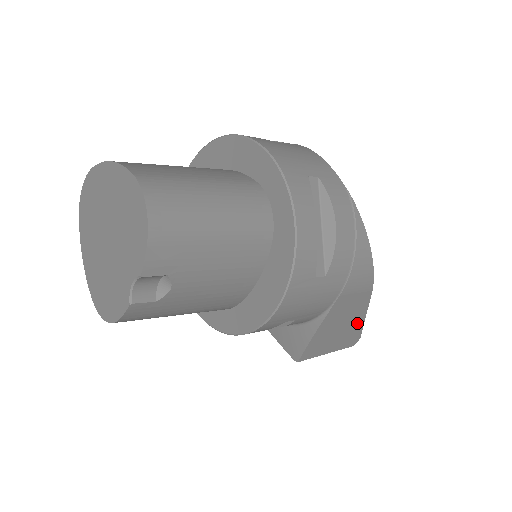
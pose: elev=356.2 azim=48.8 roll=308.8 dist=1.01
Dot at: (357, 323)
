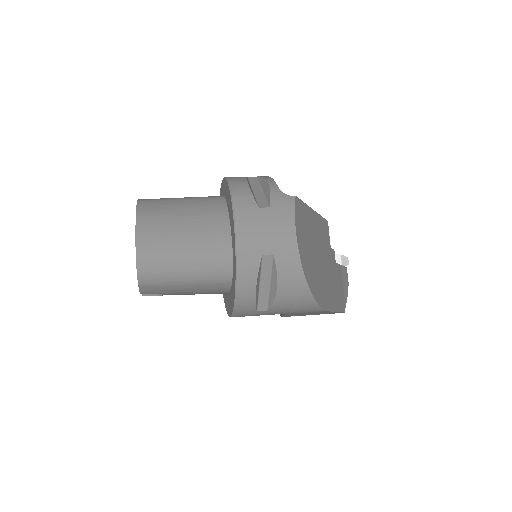
Dot at: (330, 312)
